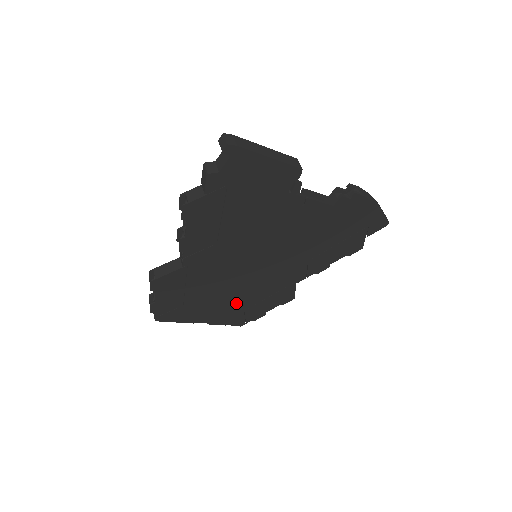
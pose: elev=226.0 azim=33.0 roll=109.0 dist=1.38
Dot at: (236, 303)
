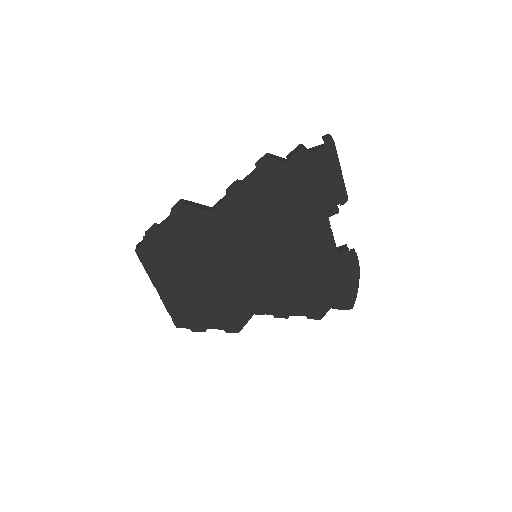
Dot at: (201, 293)
